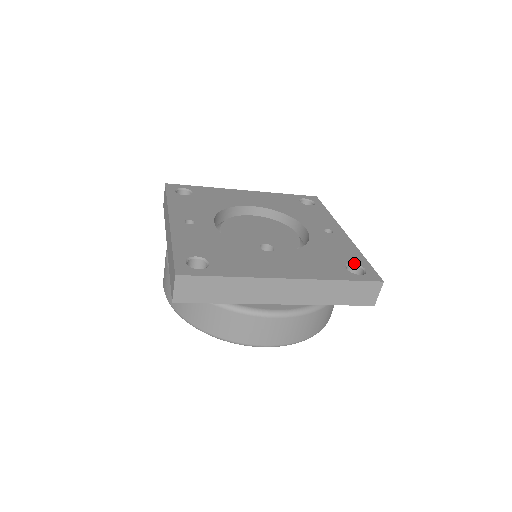
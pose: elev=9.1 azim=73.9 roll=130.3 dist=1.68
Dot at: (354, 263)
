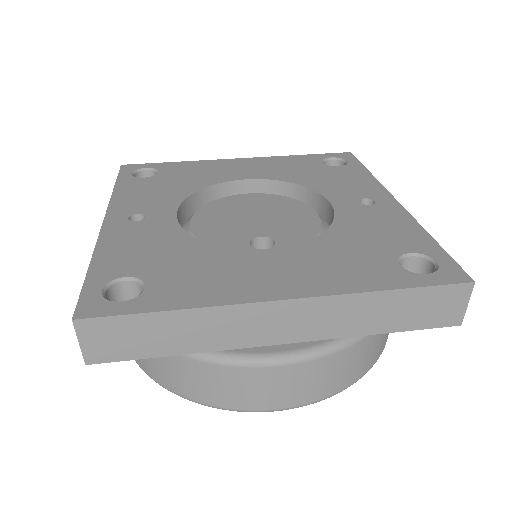
Dot at: (414, 252)
